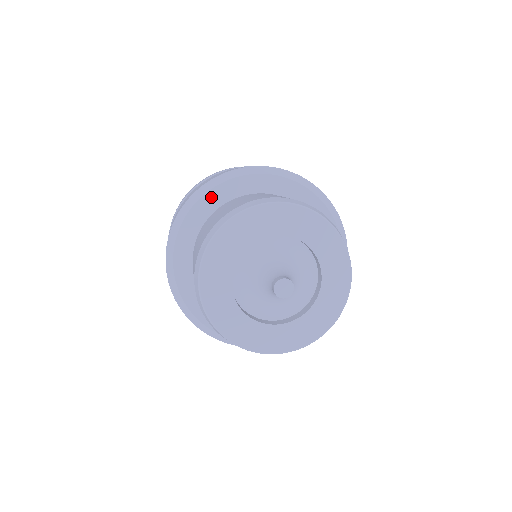
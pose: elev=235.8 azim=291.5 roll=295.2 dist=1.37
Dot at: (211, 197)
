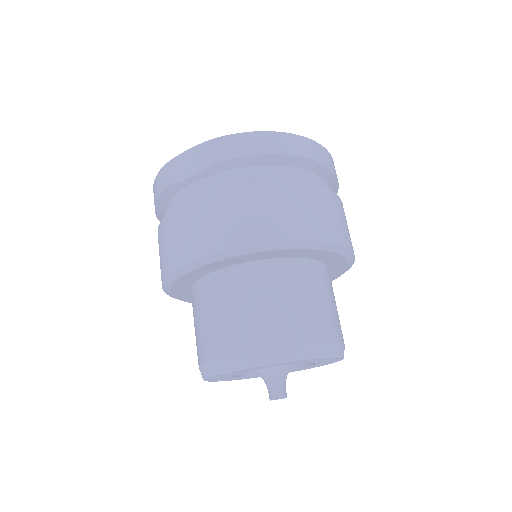
Dot at: (178, 293)
